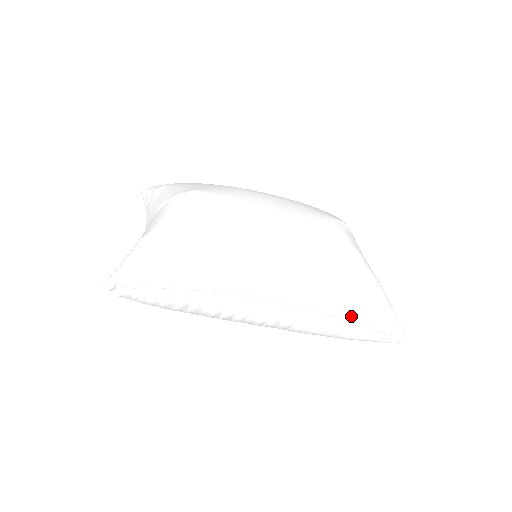
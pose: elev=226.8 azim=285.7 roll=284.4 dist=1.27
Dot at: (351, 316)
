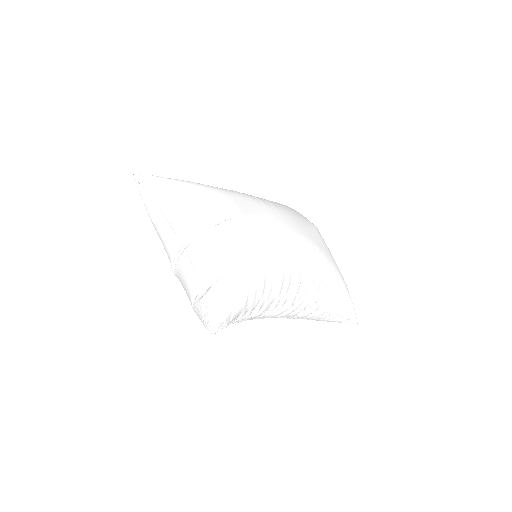
Dot at: (333, 311)
